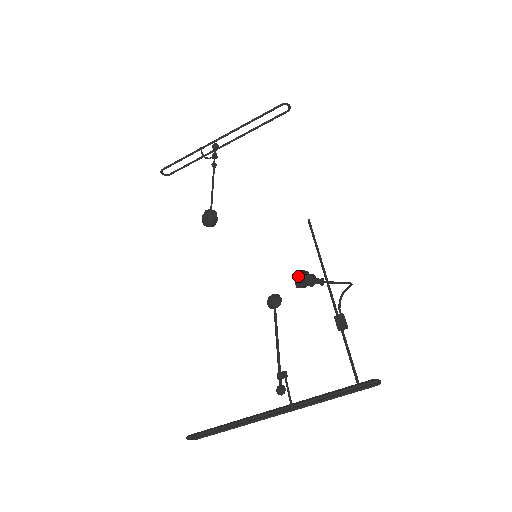
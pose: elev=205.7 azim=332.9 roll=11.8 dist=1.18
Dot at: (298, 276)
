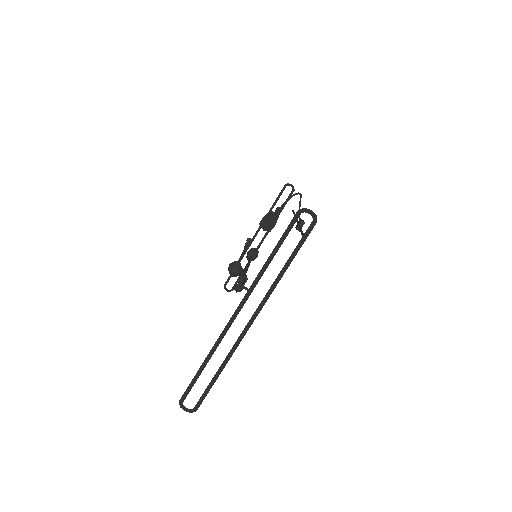
Dot at: (261, 220)
